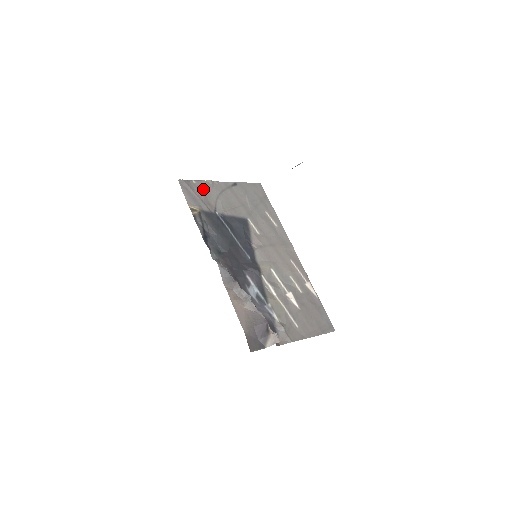
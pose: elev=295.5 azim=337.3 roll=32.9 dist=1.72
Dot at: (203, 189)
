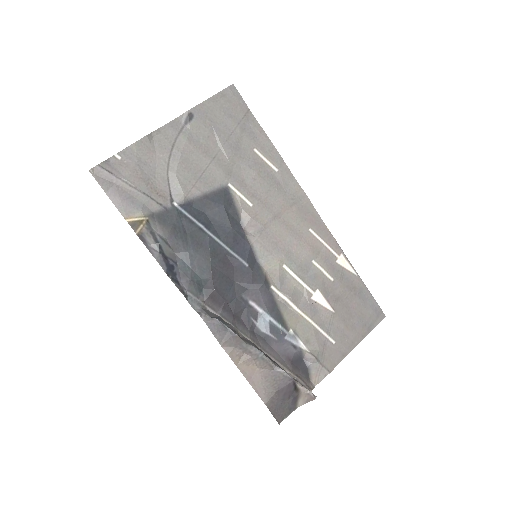
Dot at: (138, 165)
